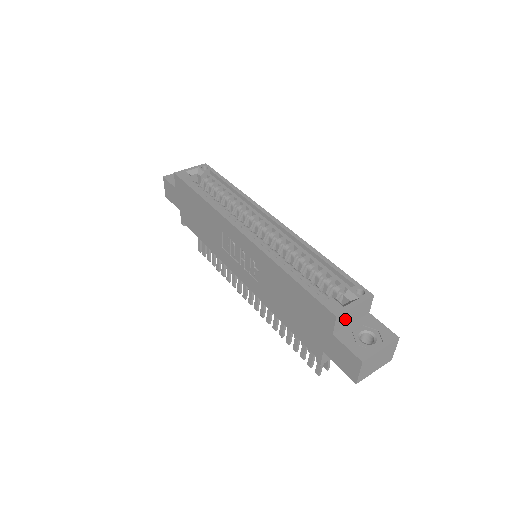
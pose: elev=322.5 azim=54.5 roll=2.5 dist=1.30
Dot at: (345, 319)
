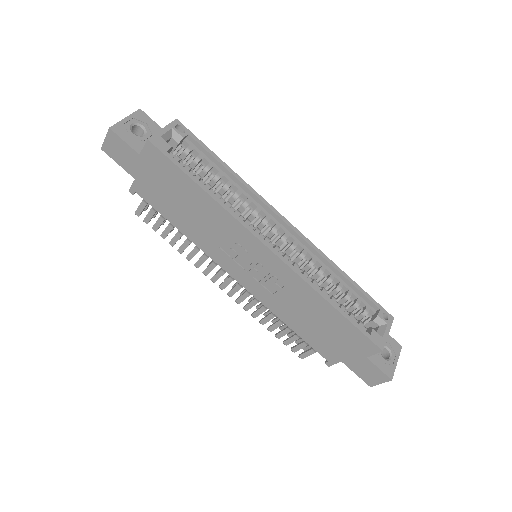
Dot at: occluded
